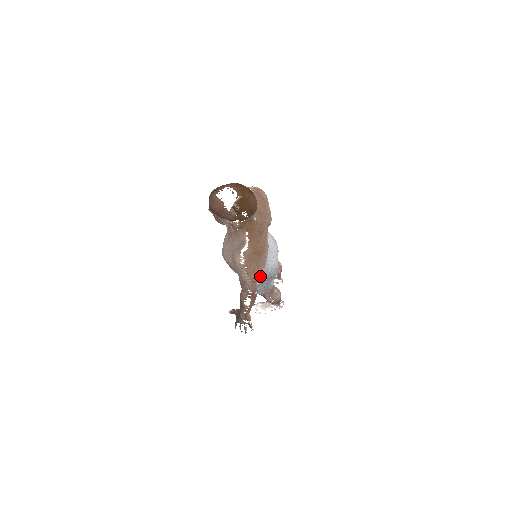
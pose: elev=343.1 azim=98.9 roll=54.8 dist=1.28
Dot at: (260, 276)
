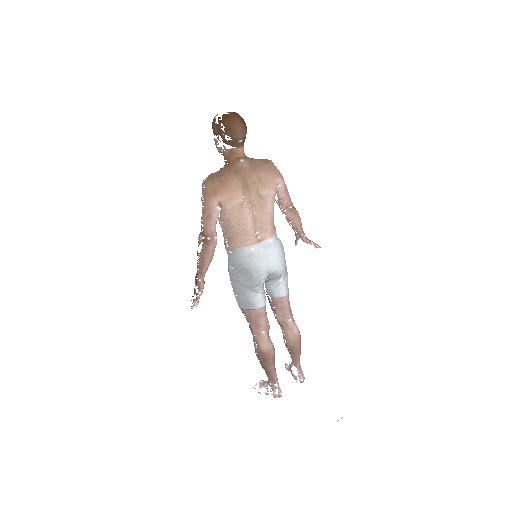
Dot at: (235, 254)
